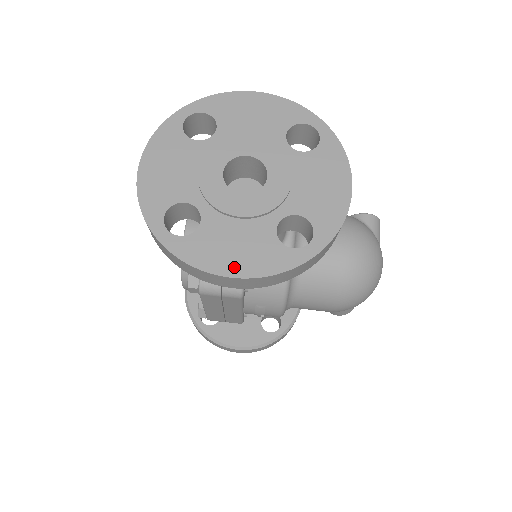
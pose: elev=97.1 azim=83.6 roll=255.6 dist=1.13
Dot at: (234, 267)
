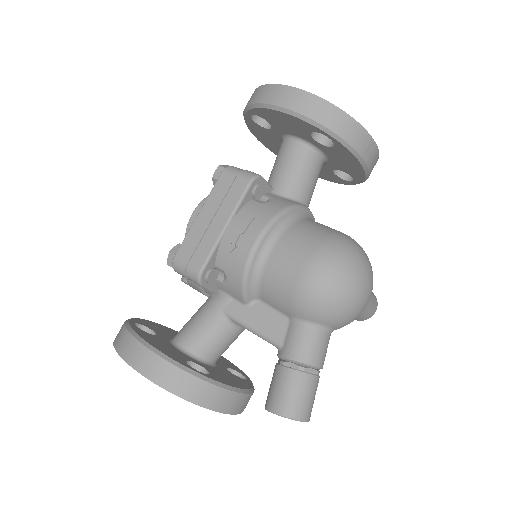
Dot at: occluded
